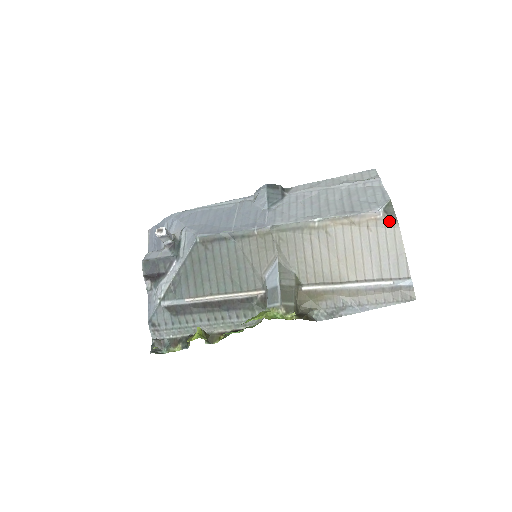
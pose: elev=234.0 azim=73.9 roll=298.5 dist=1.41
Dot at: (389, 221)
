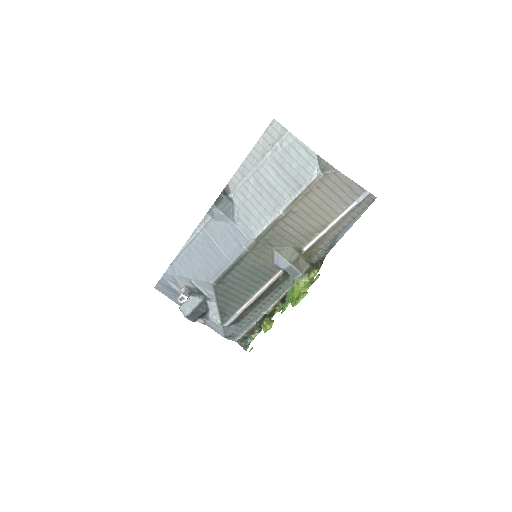
Dot at: (330, 174)
